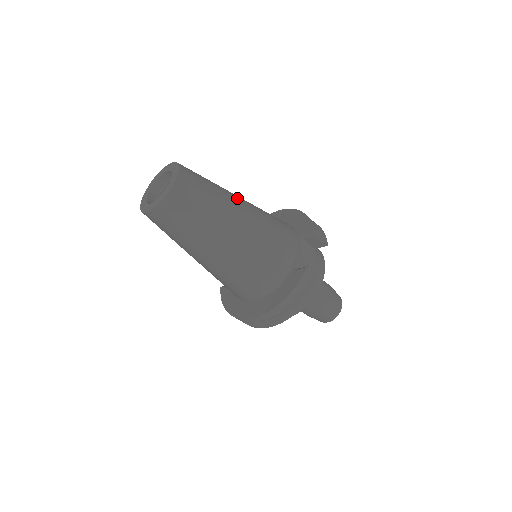
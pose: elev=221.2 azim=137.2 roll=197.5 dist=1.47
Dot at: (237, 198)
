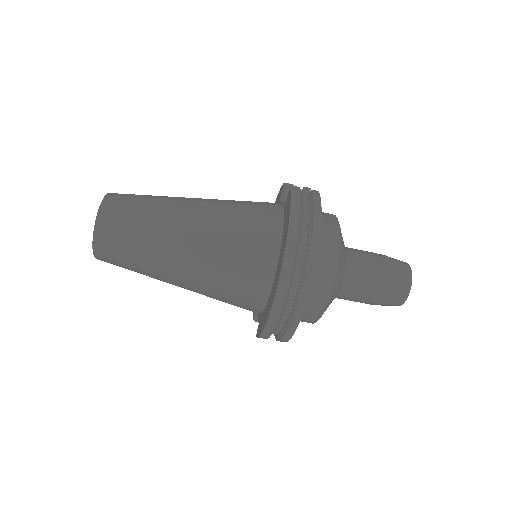
Dot at: occluded
